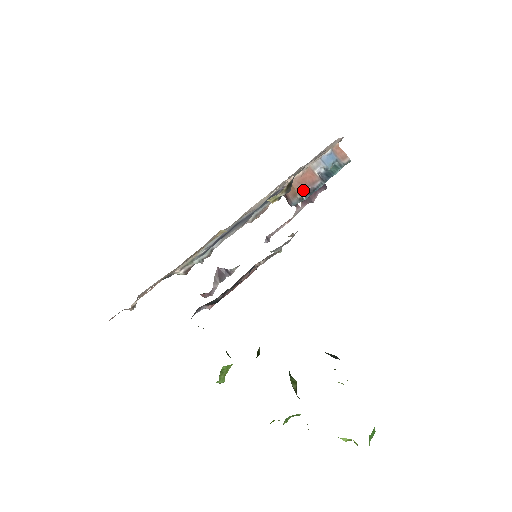
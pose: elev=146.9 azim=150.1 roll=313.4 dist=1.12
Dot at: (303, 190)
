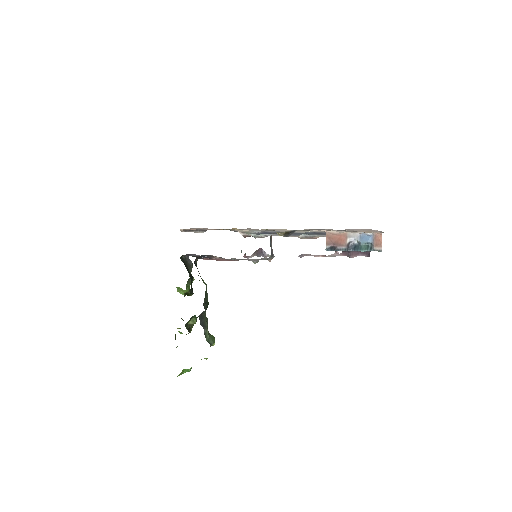
Dot at: (329, 244)
